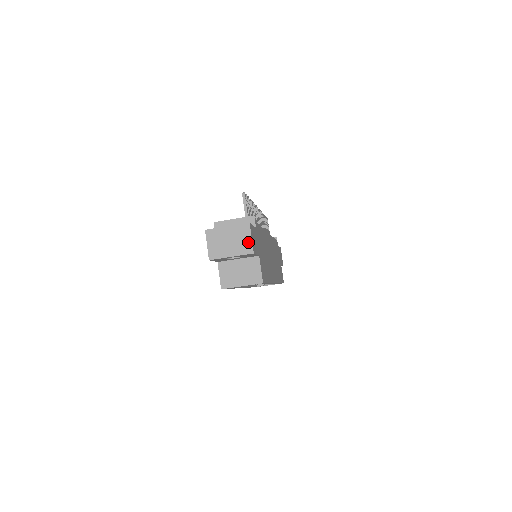
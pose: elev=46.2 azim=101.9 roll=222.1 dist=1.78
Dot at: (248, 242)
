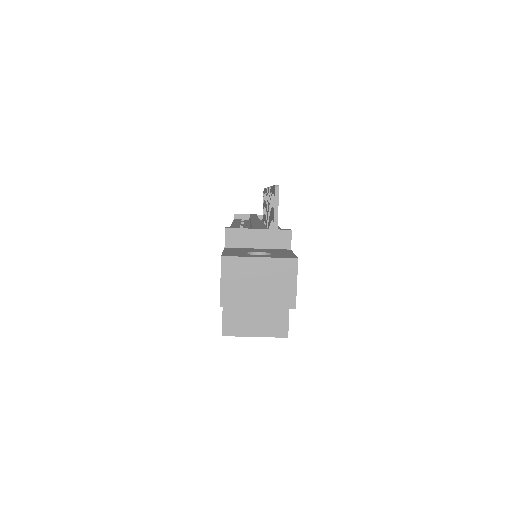
Dot at: (290, 289)
